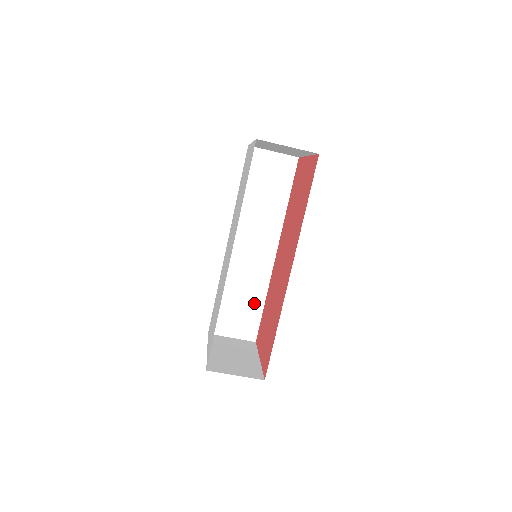
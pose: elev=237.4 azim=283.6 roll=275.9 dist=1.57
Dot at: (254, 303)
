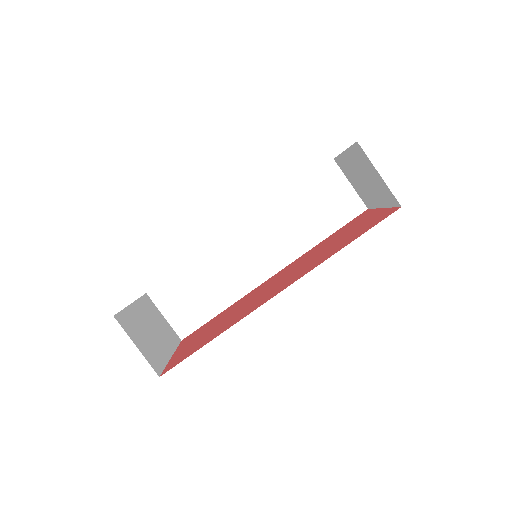
Dot at: (213, 303)
